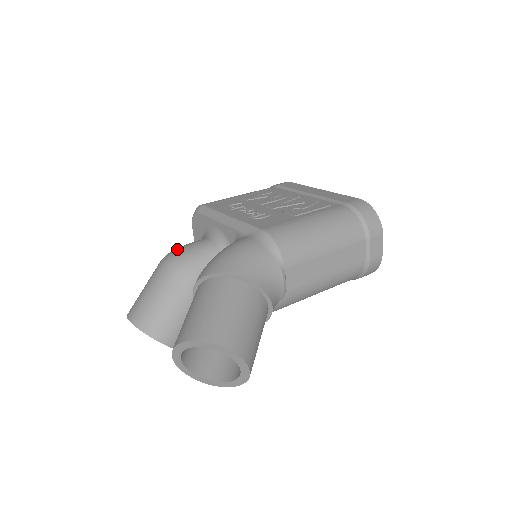
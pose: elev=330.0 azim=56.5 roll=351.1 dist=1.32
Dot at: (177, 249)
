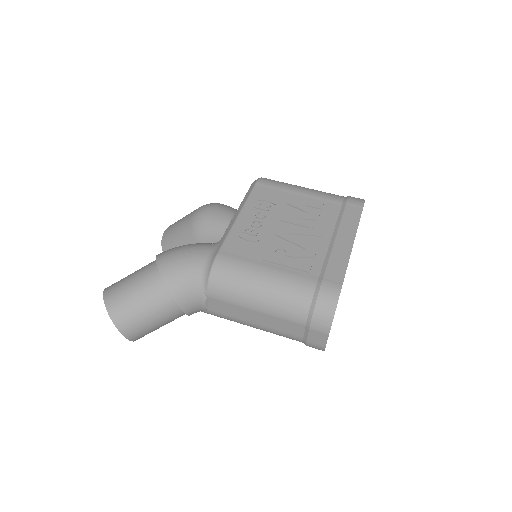
Dot at: (211, 207)
